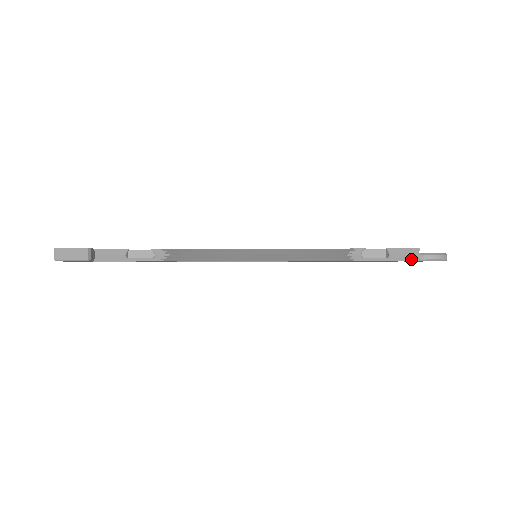
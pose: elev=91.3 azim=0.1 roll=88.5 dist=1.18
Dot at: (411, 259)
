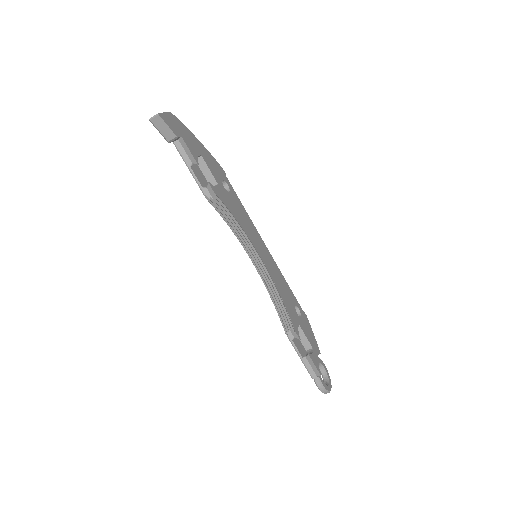
Dot at: (310, 373)
